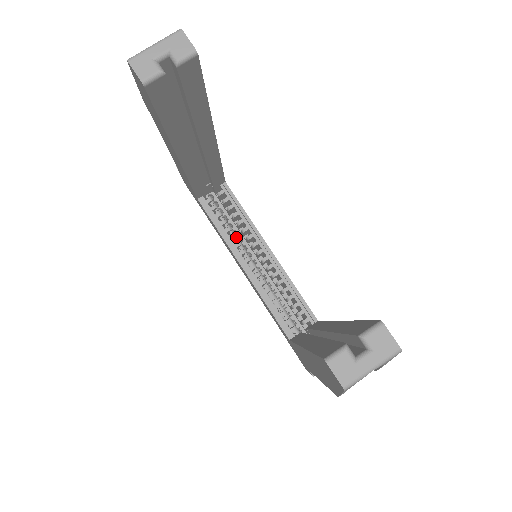
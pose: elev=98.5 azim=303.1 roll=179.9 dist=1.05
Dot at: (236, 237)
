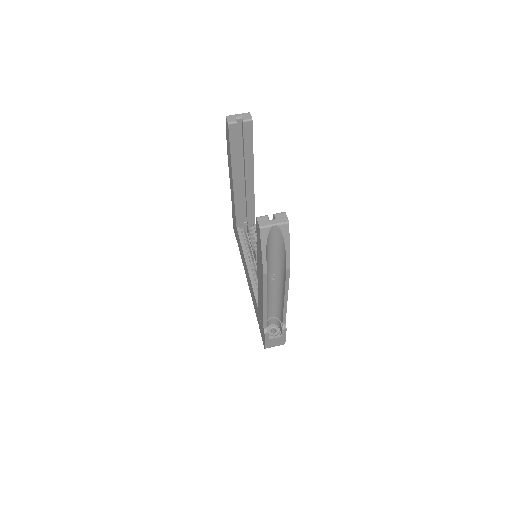
Dot at: (250, 252)
